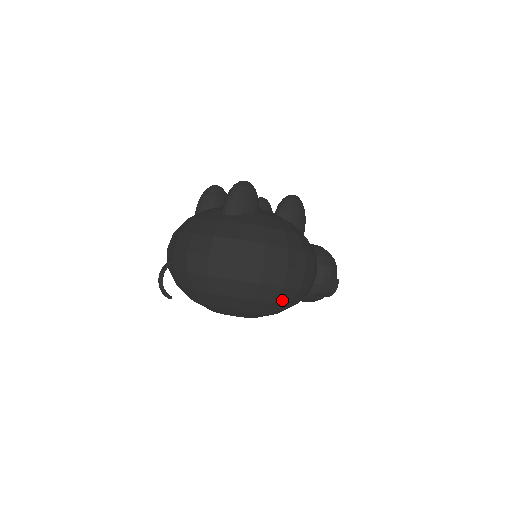
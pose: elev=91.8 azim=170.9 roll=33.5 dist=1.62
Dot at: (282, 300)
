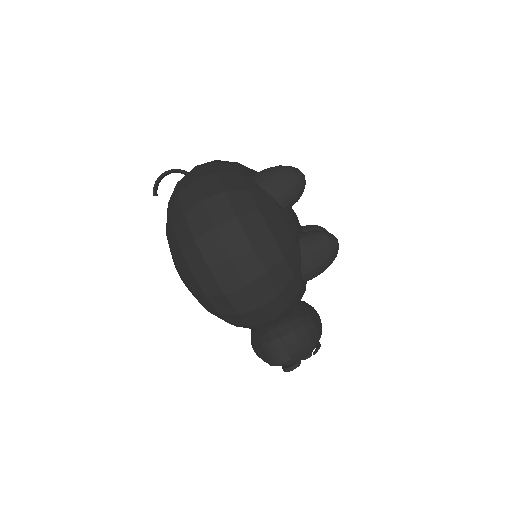
Dot at: (204, 285)
